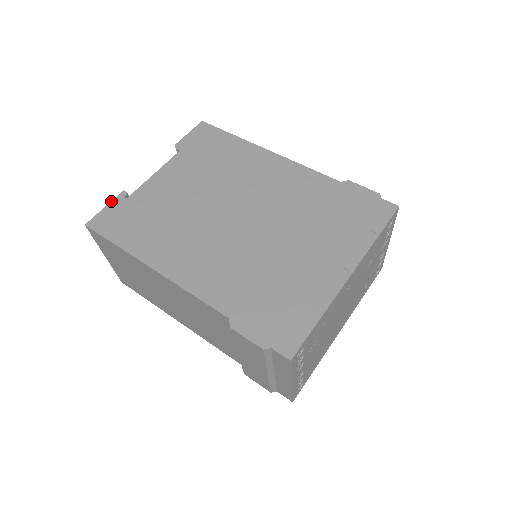
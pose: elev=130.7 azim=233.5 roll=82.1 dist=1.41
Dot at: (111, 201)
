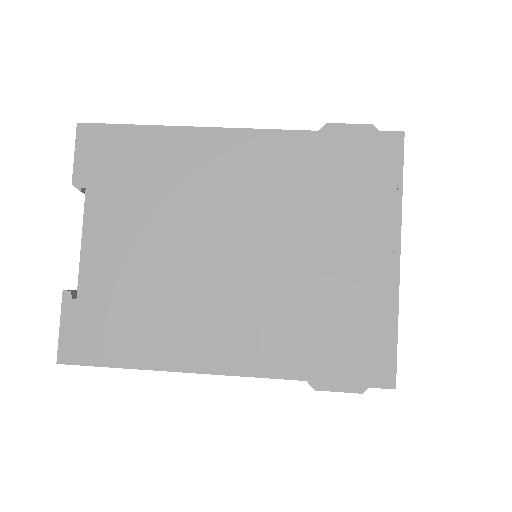
Dot at: occluded
